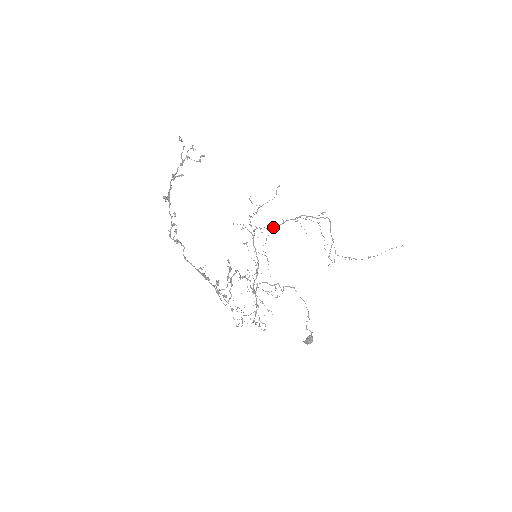
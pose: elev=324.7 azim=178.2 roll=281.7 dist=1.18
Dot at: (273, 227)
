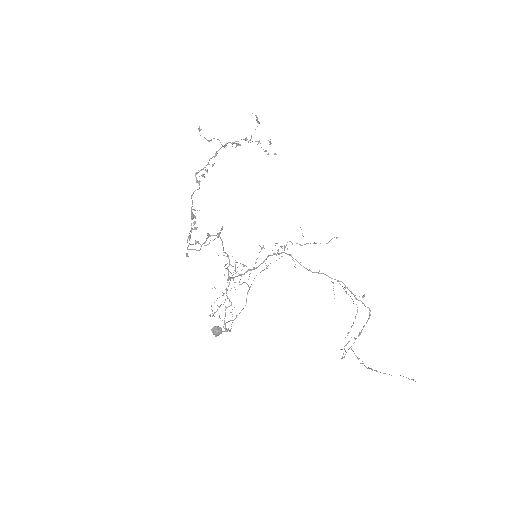
Dot at: occluded
